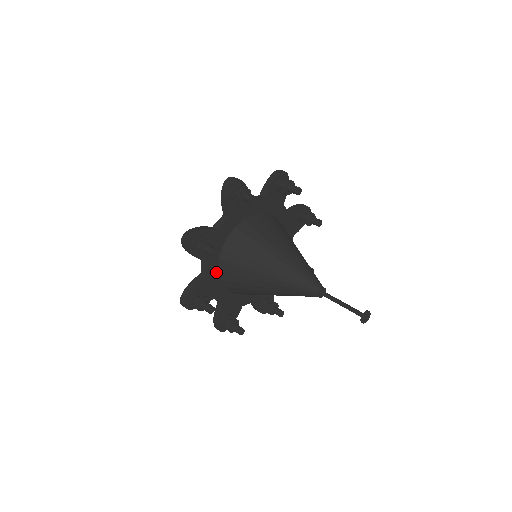
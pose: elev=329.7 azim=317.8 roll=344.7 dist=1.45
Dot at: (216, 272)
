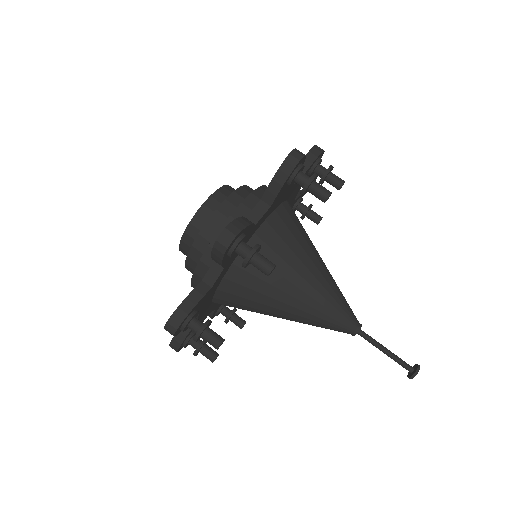
Dot at: occluded
